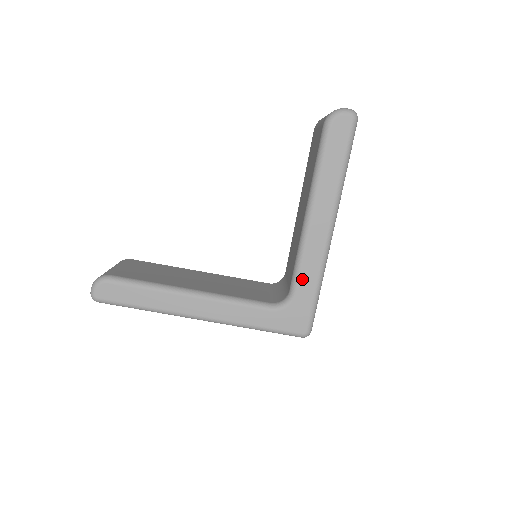
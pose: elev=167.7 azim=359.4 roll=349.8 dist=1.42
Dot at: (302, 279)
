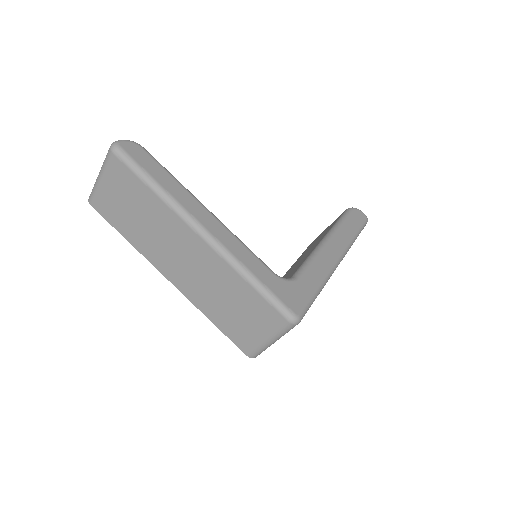
Dot at: (309, 272)
